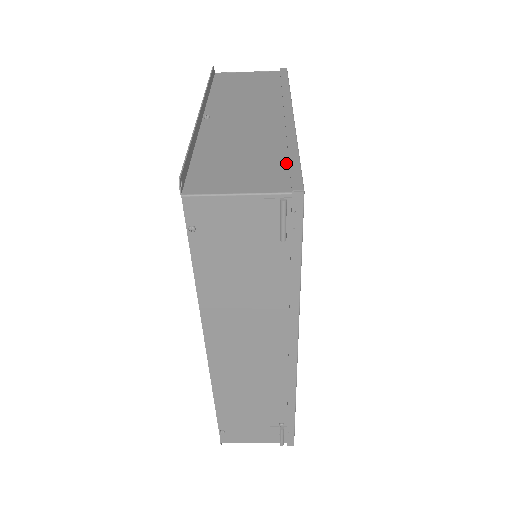
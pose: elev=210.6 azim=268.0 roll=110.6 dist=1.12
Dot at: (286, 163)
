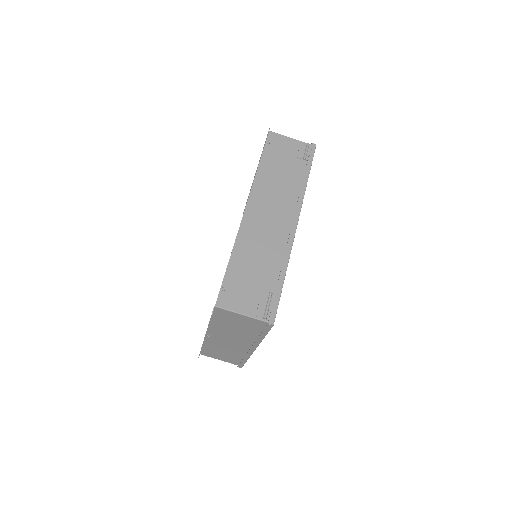
Dot at: occluded
